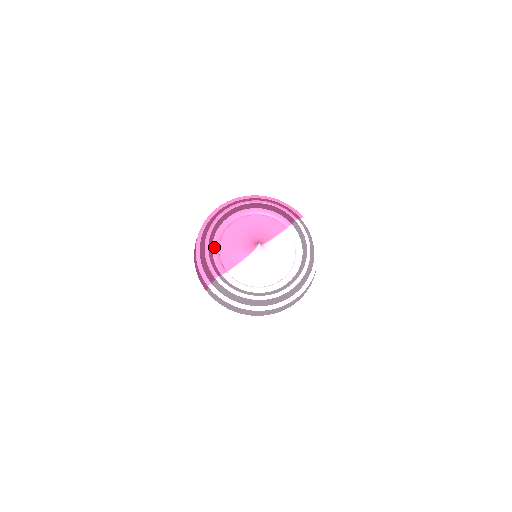
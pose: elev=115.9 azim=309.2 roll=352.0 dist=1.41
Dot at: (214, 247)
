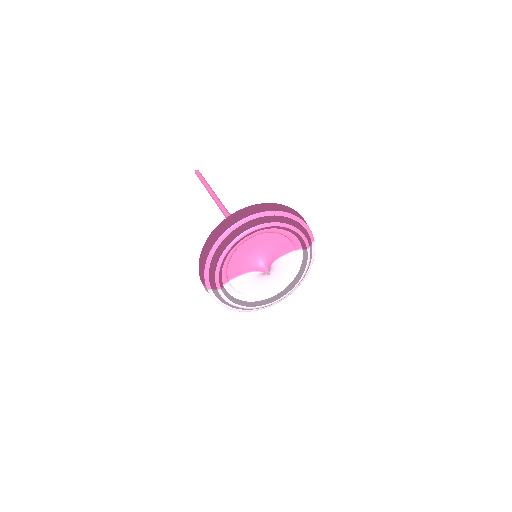
Dot at: (226, 260)
